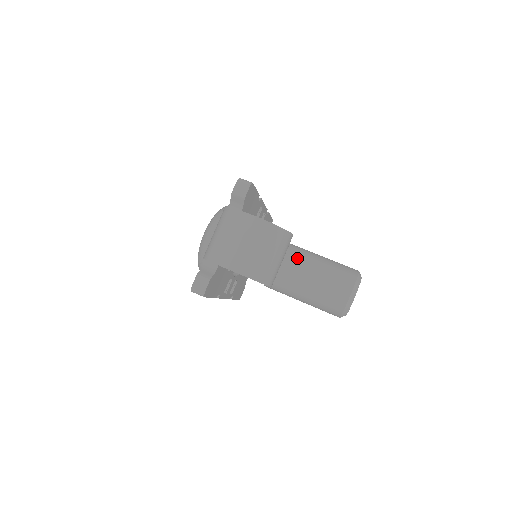
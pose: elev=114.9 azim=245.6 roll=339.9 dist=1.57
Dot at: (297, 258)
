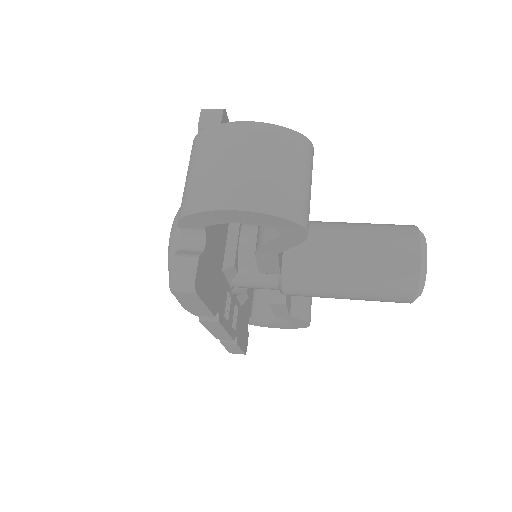
Dot at: (320, 228)
